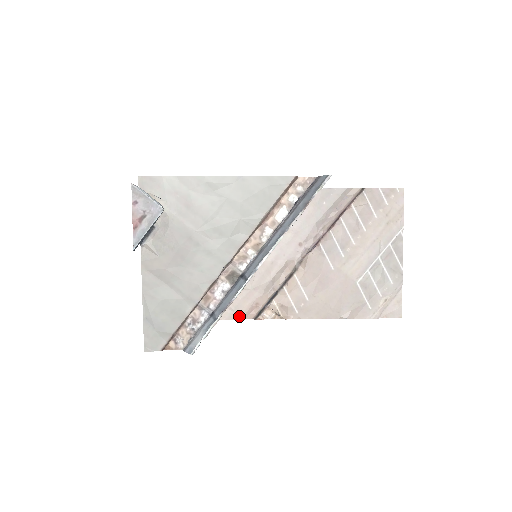
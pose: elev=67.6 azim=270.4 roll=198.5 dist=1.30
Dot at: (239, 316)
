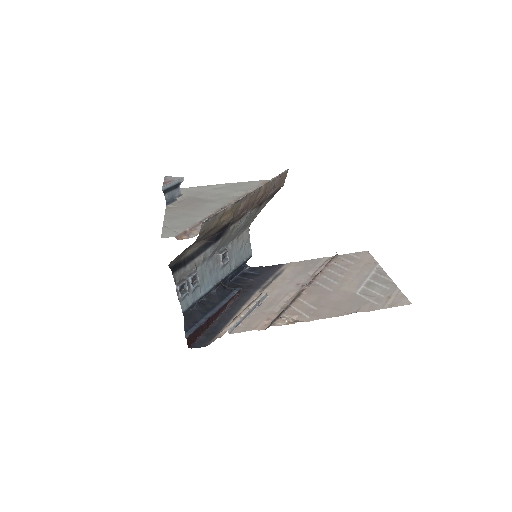
Dot at: (252, 328)
